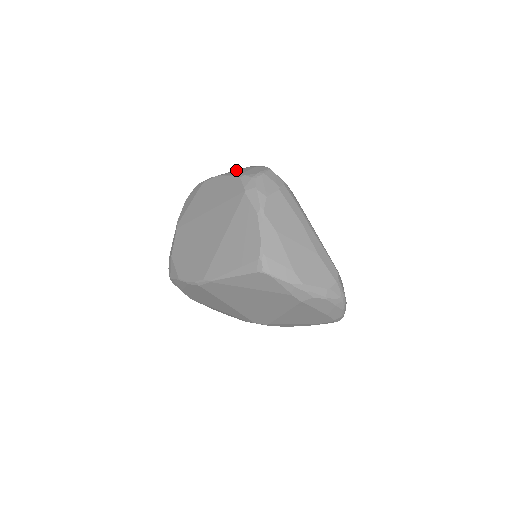
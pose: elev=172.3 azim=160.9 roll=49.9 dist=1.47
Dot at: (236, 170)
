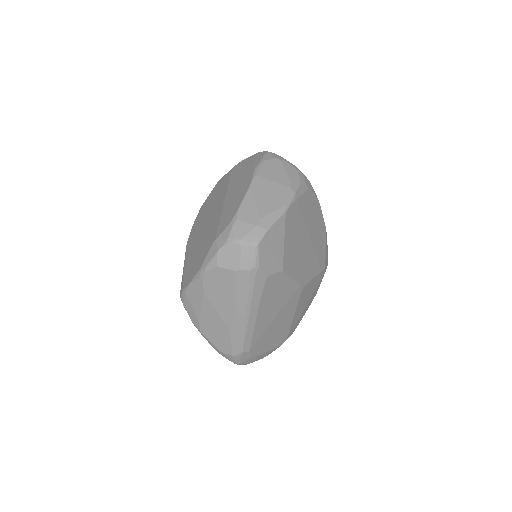
Dot at: (267, 198)
